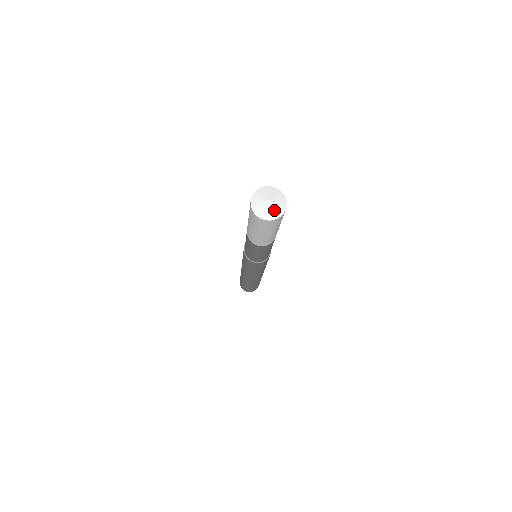
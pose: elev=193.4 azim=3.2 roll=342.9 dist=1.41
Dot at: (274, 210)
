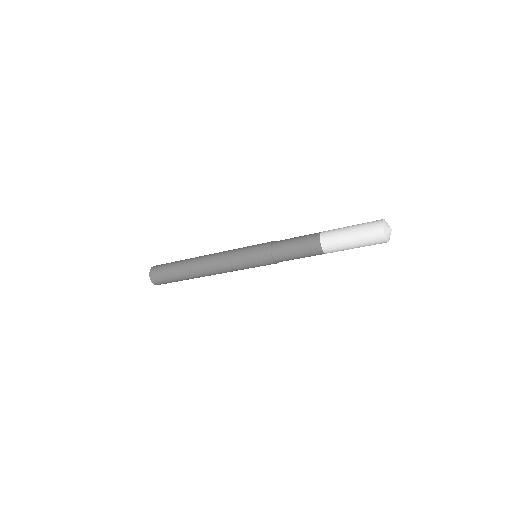
Dot at: (389, 234)
